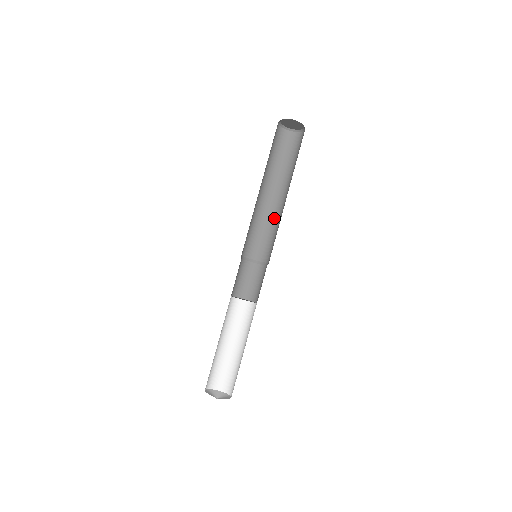
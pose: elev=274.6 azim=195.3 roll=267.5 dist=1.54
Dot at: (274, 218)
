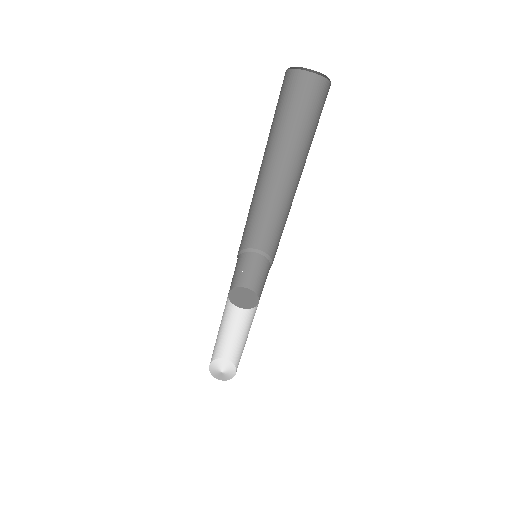
Dot at: (286, 209)
